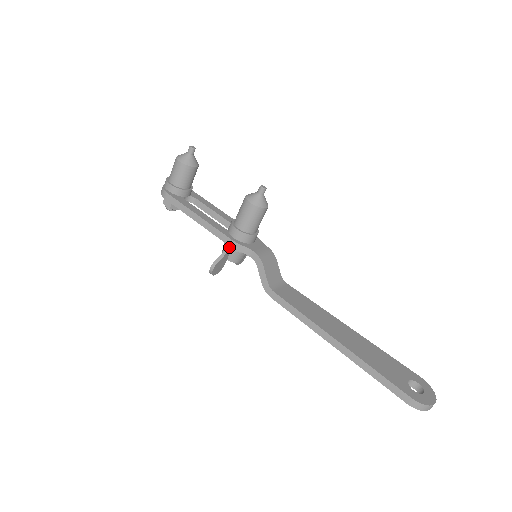
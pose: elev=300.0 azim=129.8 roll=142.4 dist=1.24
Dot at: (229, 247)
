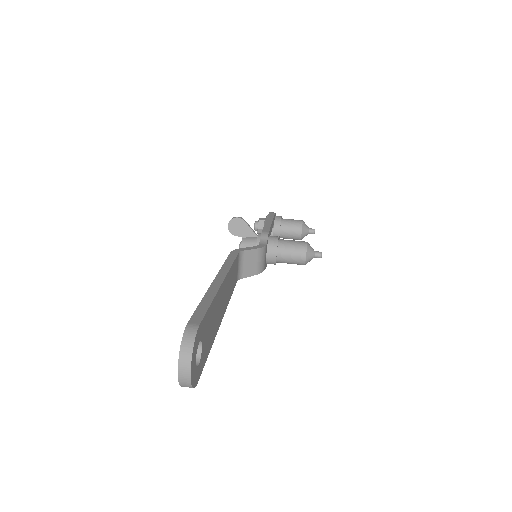
Dot at: (259, 234)
